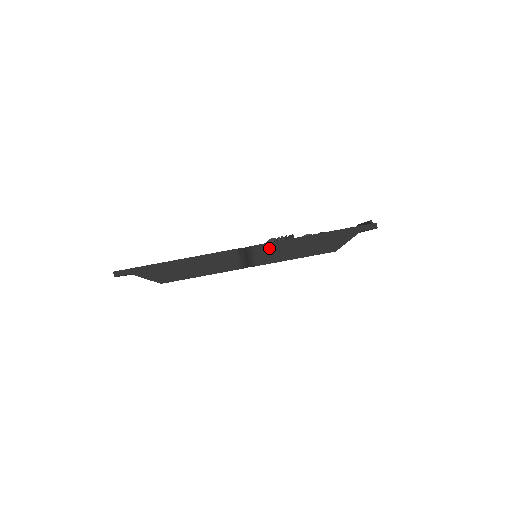
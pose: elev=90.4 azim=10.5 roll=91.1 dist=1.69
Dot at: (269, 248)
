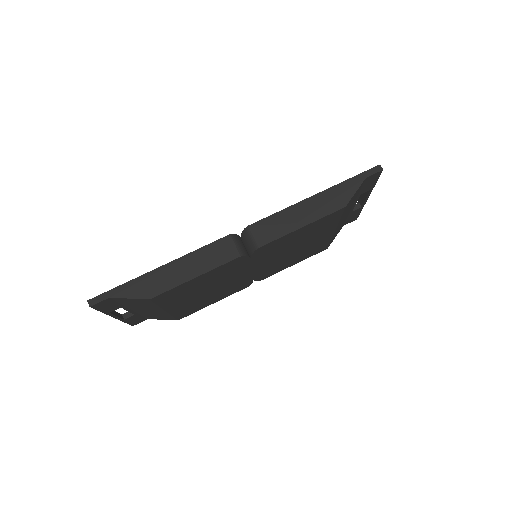
Dot at: (268, 223)
